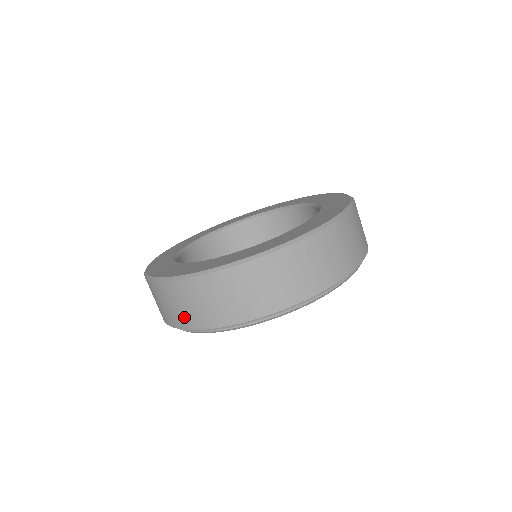
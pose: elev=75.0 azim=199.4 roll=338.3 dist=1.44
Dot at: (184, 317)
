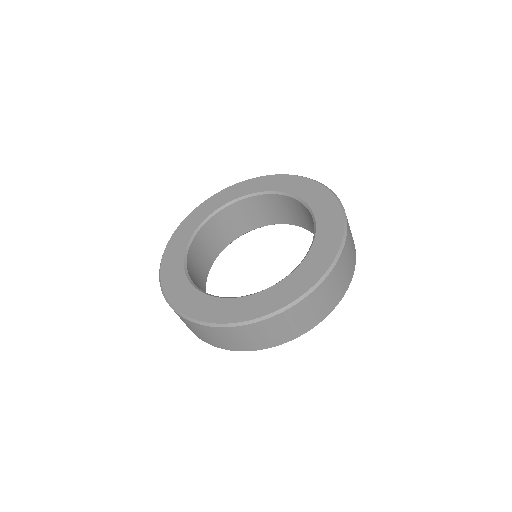
Dot at: (204, 338)
